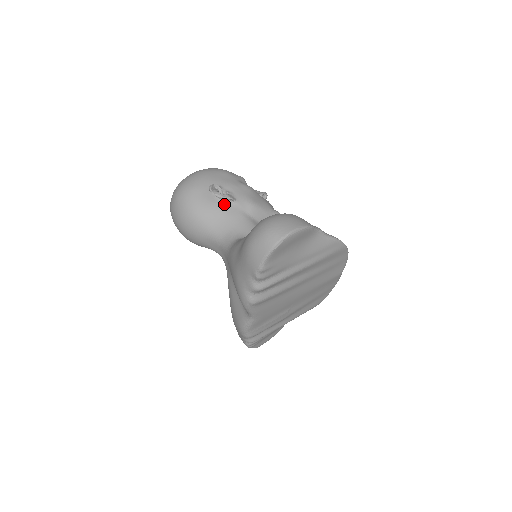
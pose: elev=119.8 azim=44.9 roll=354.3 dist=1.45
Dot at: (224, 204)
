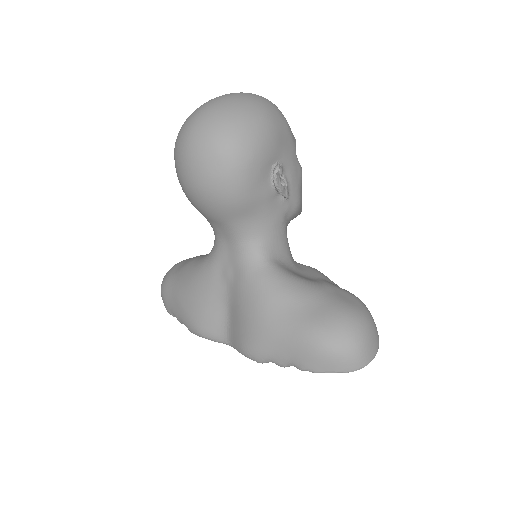
Dot at: (275, 198)
